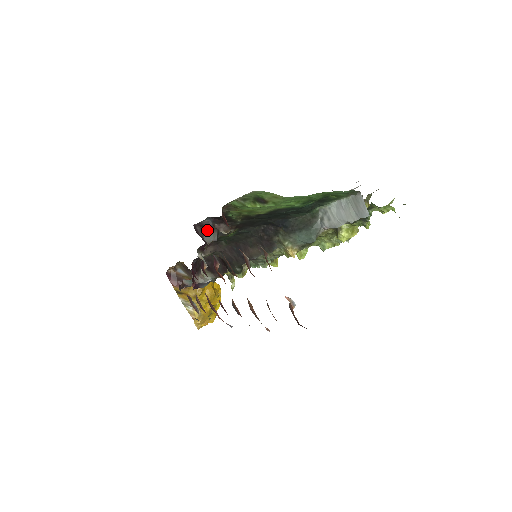
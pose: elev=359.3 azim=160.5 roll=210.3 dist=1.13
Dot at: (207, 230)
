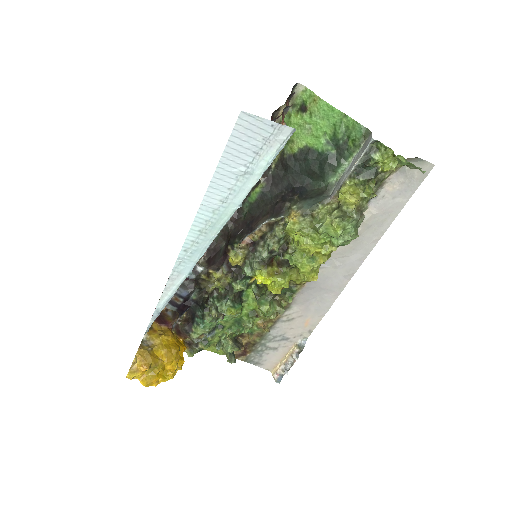
Dot at: occluded
